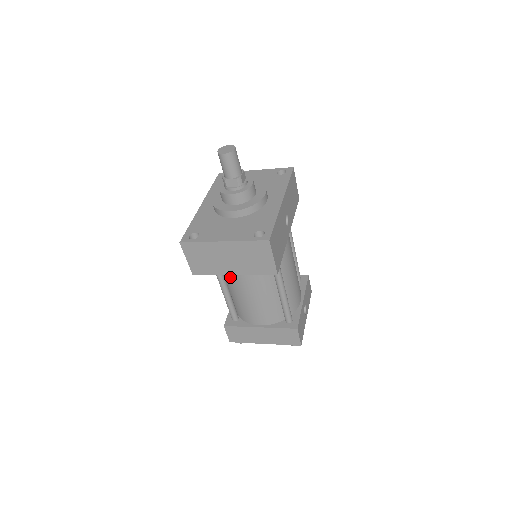
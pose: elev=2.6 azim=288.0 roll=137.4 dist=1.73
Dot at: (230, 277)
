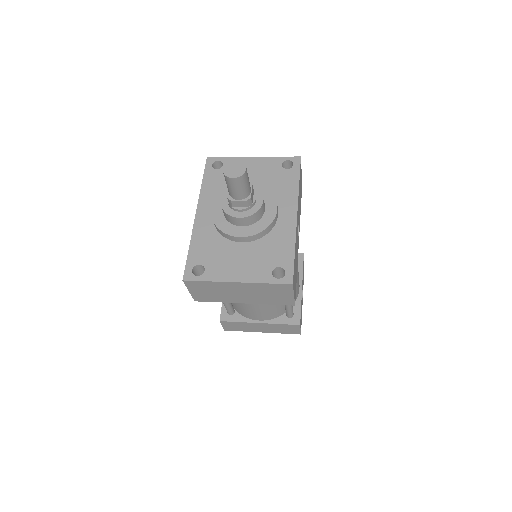
Dot at: occluded
